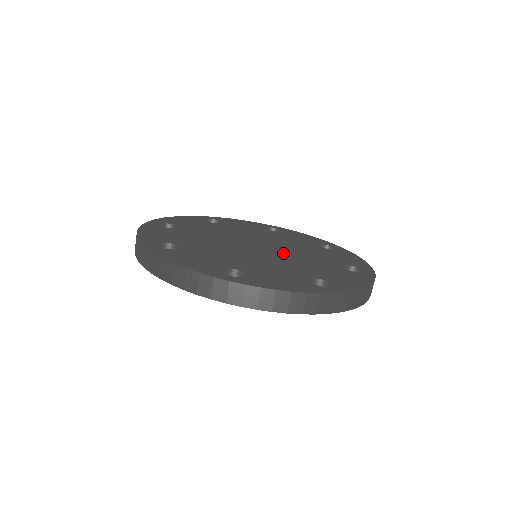
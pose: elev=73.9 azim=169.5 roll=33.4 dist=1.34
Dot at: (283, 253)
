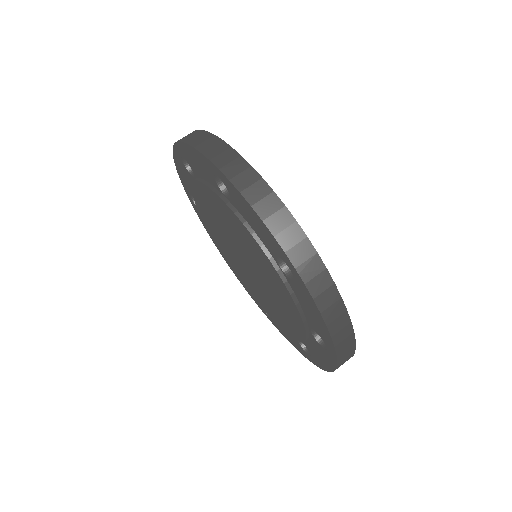
Dot at: occluded
